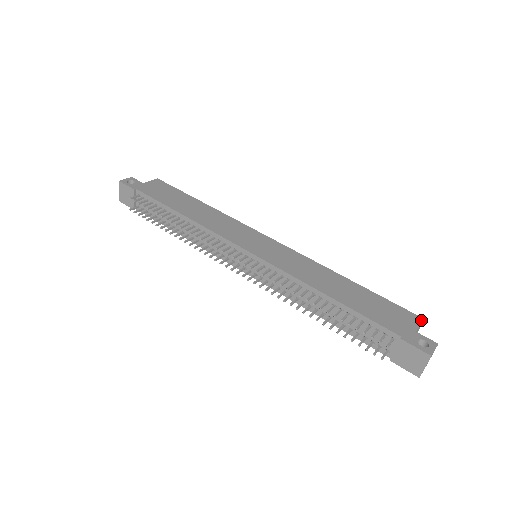
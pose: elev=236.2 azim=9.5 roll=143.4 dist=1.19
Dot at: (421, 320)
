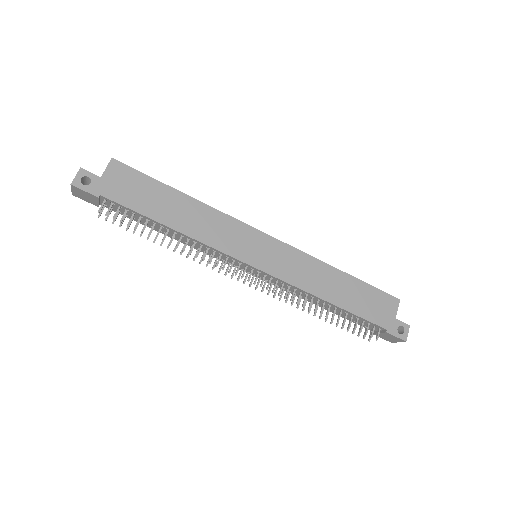
Dot at: (398, 302)
